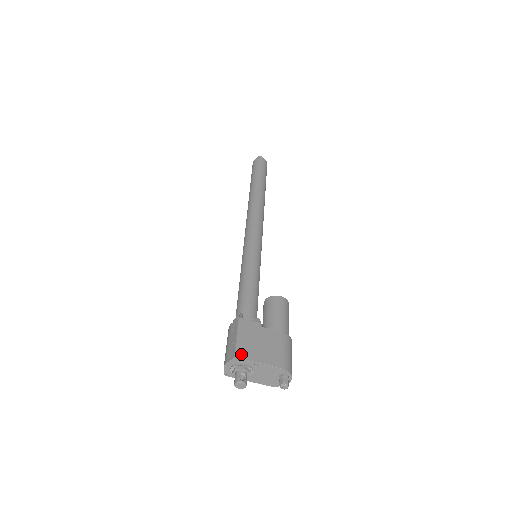
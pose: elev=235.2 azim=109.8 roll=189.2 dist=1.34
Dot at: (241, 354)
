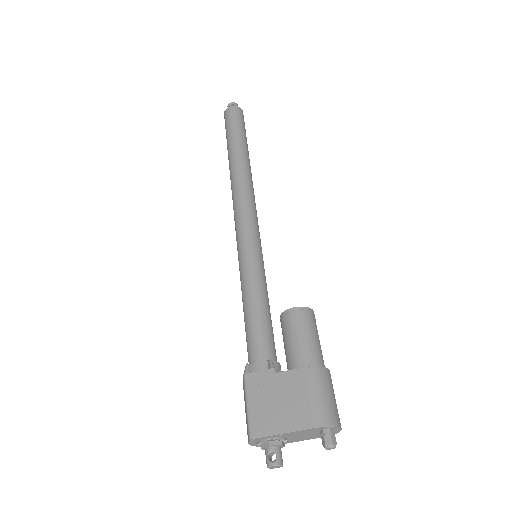
Dot at: (255, 431)
